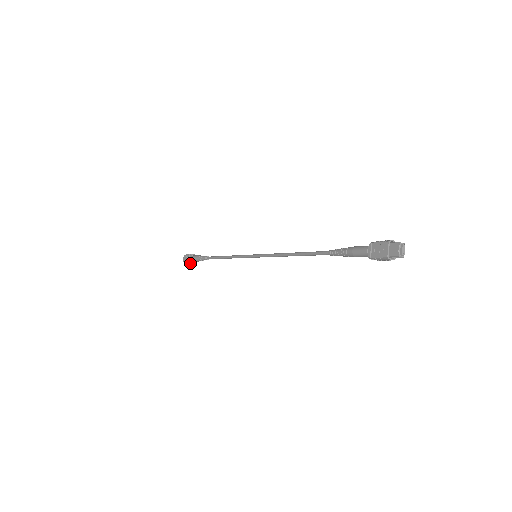
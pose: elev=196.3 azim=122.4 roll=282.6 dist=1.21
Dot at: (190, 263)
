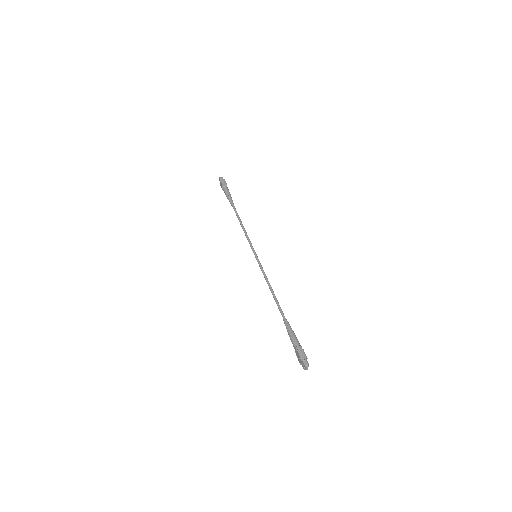
Dot at: occluded
